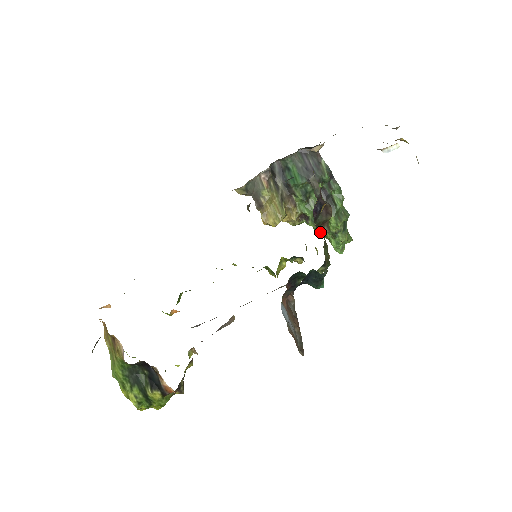
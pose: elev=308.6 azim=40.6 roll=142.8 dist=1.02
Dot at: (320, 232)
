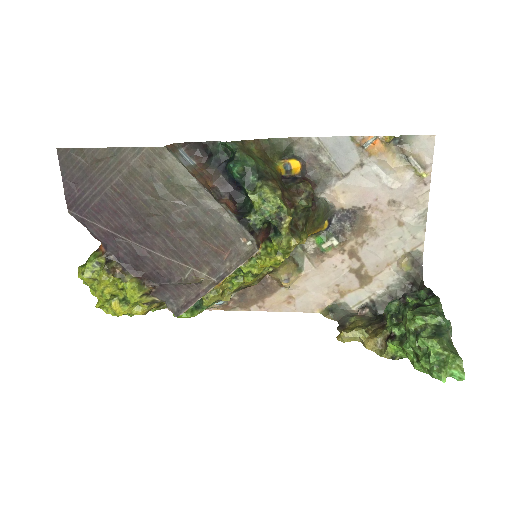
Dot at: (292, 196)
